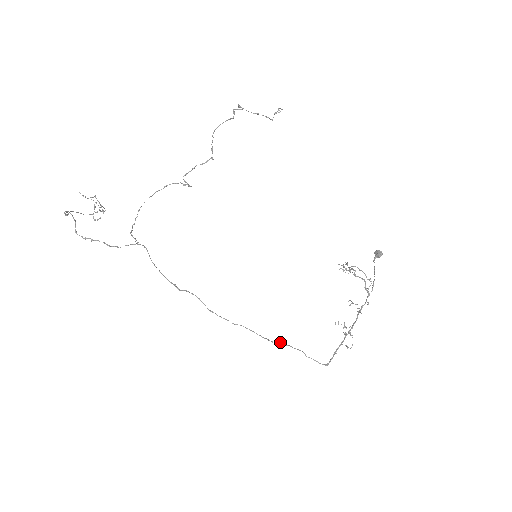
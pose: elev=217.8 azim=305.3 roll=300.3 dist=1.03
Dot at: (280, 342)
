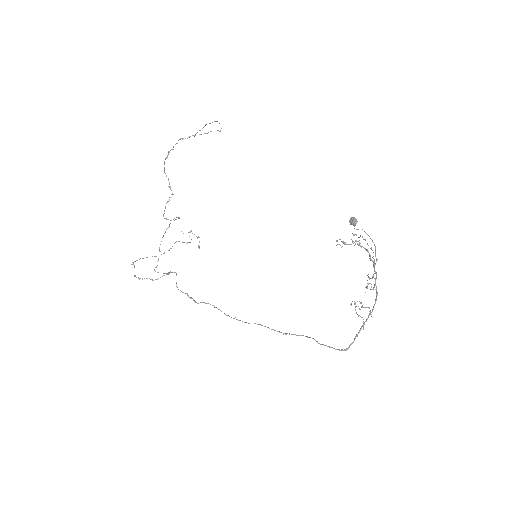
Dot at: occluded
